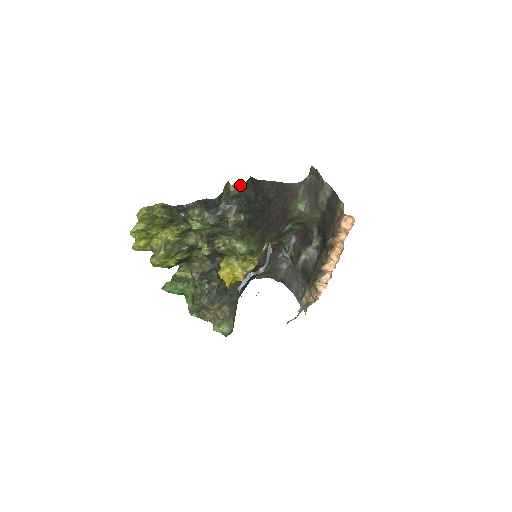
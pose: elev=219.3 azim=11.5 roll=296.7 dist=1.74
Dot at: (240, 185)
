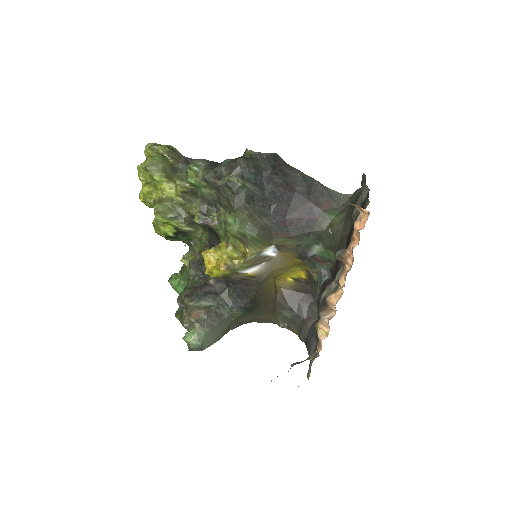
Dot at: (257, 153)
